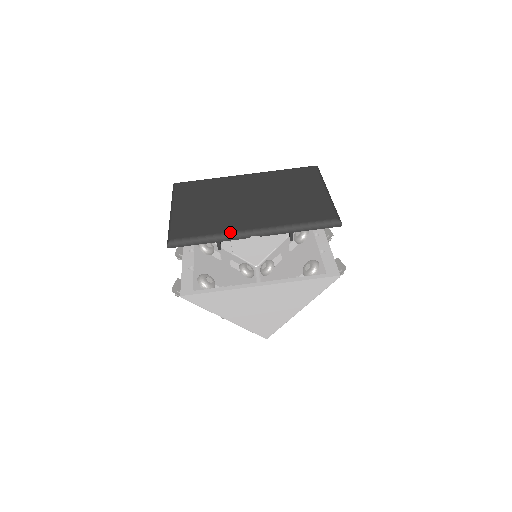
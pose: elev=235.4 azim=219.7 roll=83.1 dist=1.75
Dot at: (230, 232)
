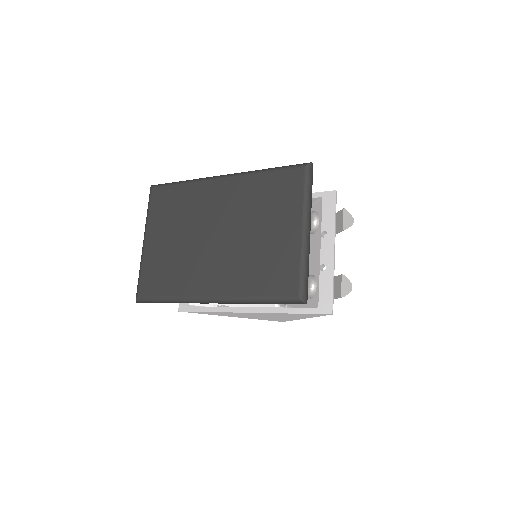
Dot at: (188, 297)
